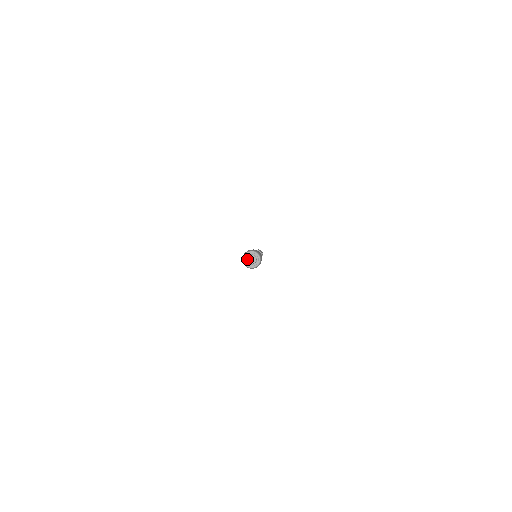
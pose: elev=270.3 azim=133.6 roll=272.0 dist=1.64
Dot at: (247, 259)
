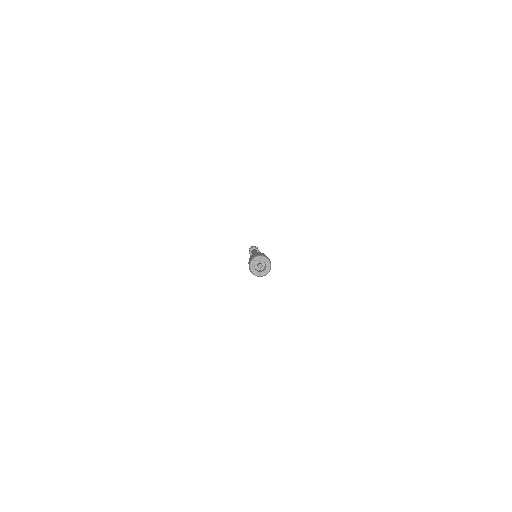
Dot at: occluded
